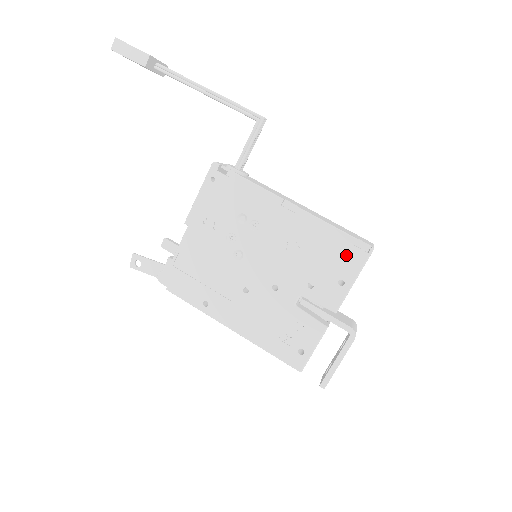
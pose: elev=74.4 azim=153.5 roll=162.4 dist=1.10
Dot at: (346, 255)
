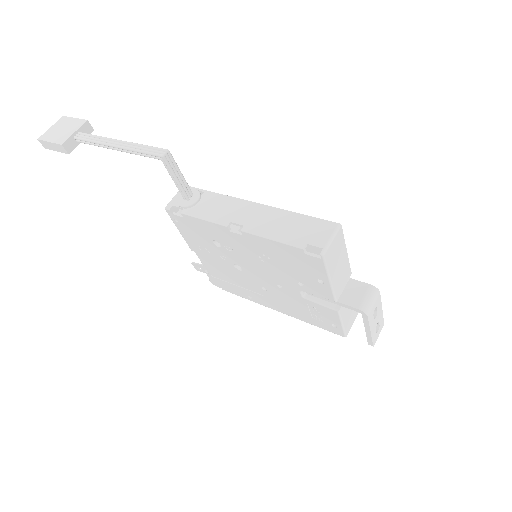
Dot at: (306, 262)
